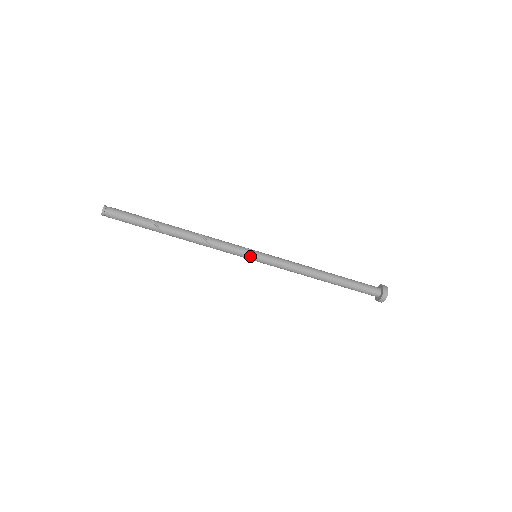
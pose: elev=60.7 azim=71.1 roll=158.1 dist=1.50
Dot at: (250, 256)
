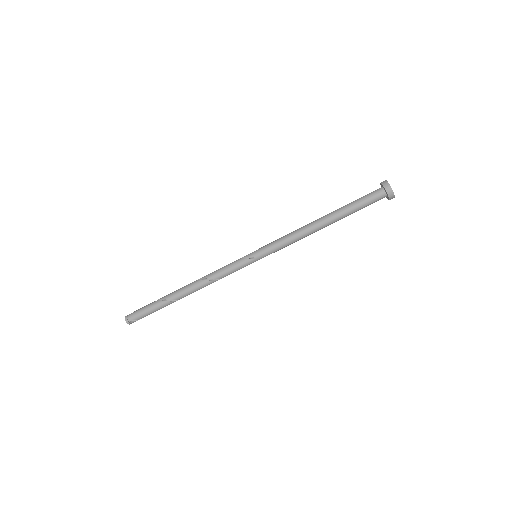
Dot at: (251, 262)
